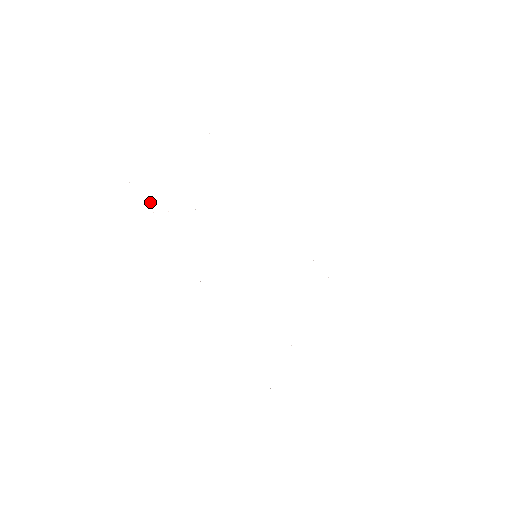
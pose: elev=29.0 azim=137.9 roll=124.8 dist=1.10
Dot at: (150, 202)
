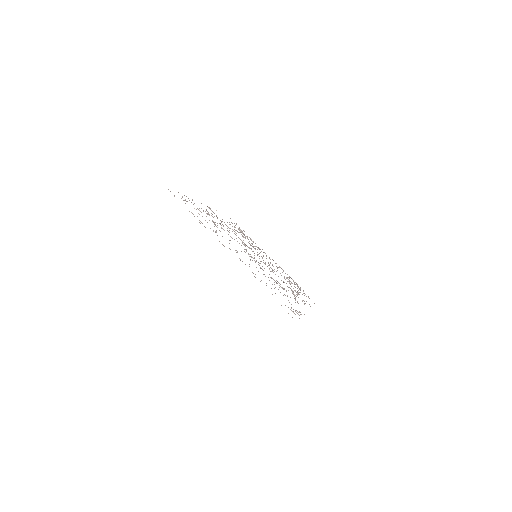
Dot at: occluded
